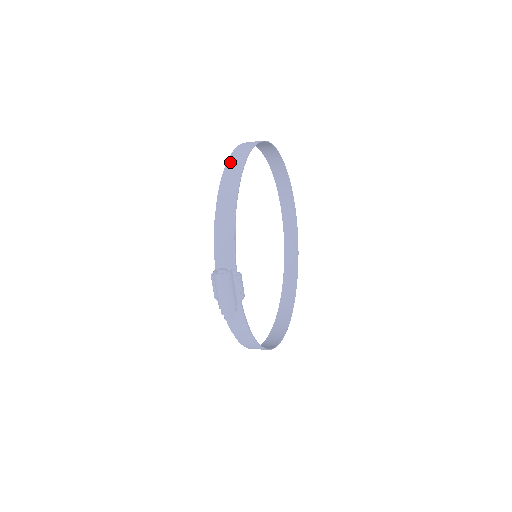
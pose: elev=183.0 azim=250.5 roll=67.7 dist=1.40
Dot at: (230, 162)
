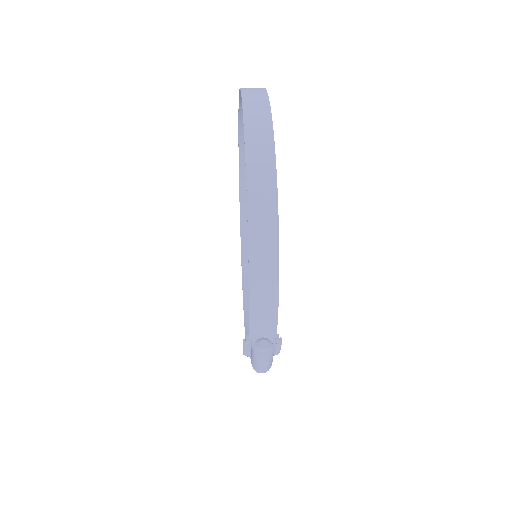
Dot at: (253, 193)
